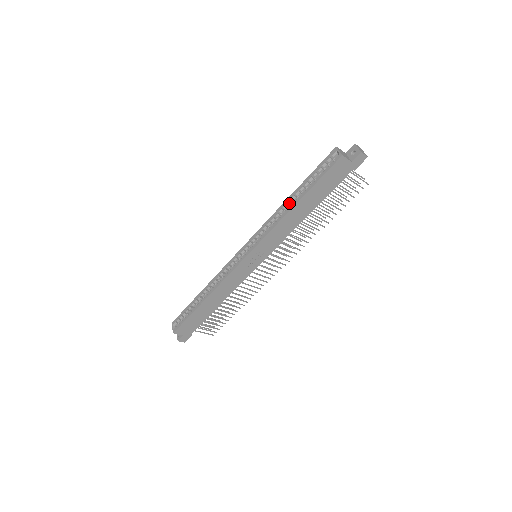
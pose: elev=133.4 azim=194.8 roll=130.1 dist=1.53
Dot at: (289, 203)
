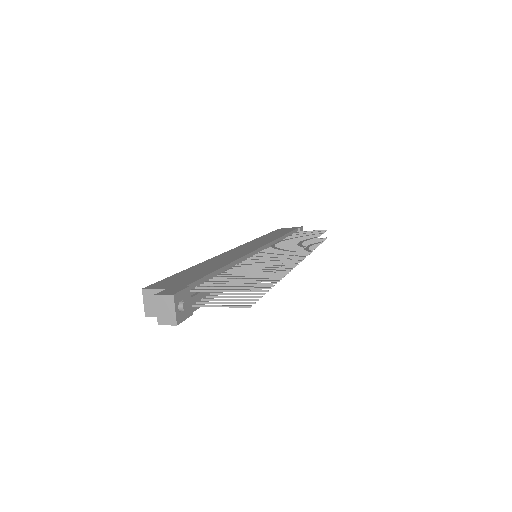
Dot at: occluded
